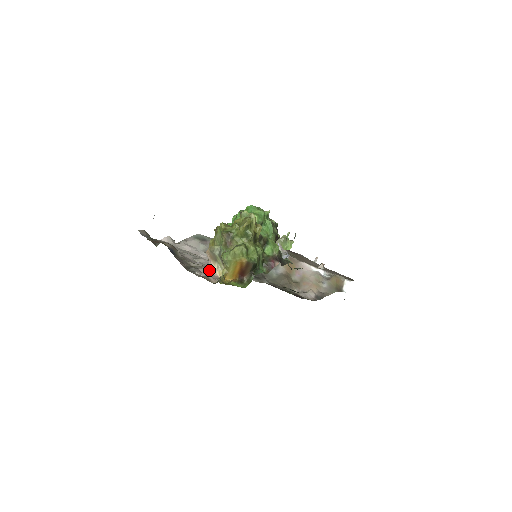
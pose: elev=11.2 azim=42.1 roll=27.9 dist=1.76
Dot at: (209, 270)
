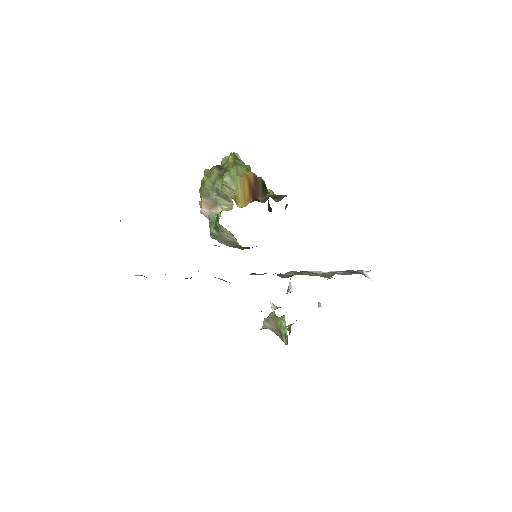
Dot at: (213, 213)
